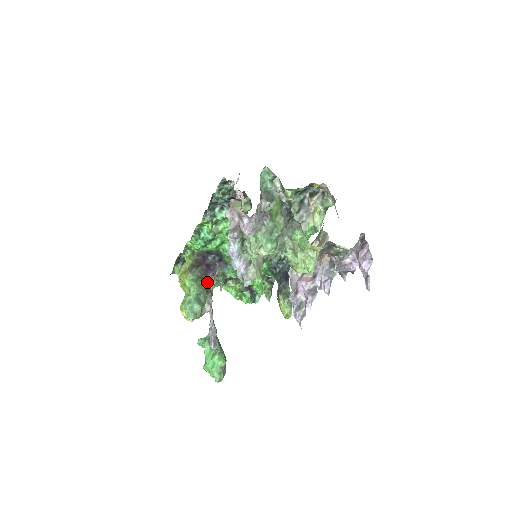
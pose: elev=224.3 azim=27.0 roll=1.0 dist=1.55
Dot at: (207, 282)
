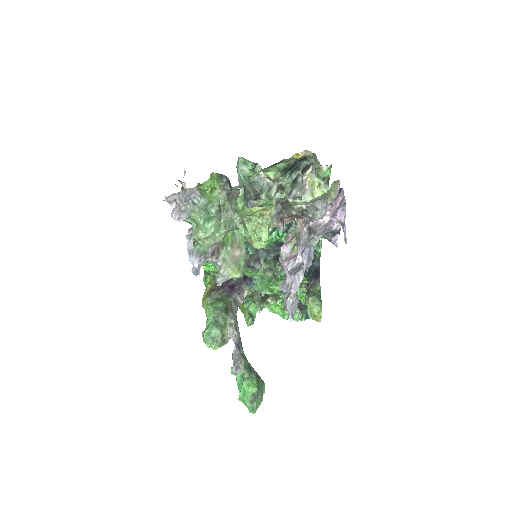
Dot at: (229, 303)
